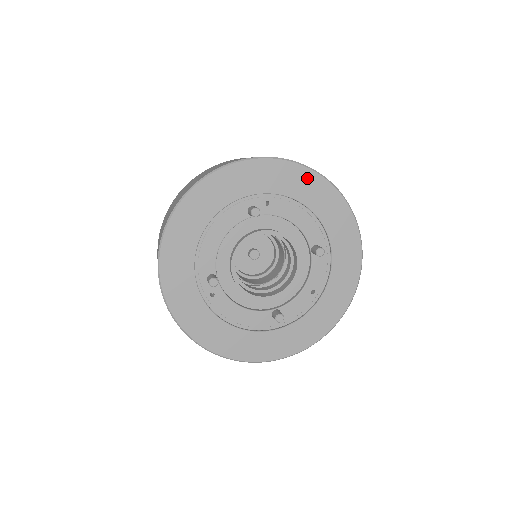
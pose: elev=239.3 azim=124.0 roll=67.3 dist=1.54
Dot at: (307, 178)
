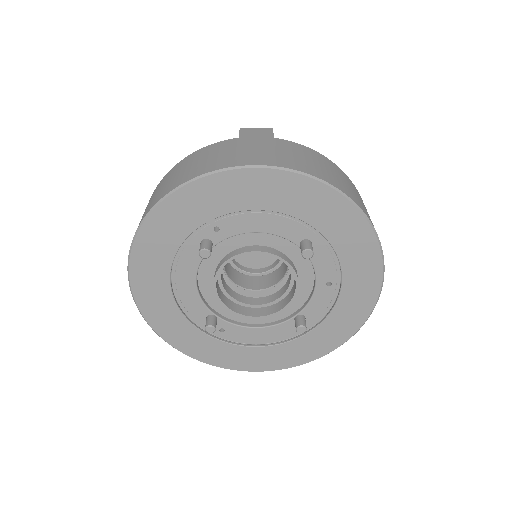
Dot at: (243, 181)
